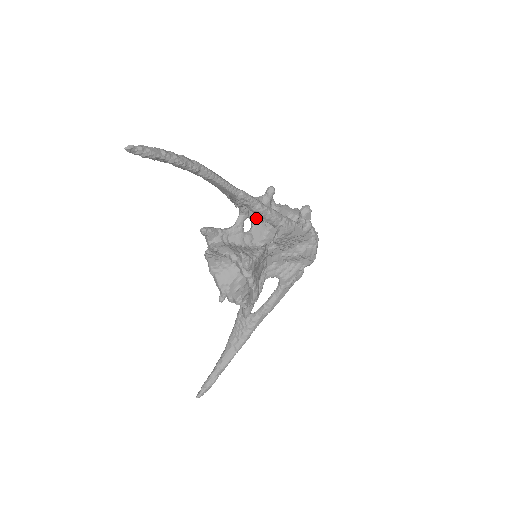
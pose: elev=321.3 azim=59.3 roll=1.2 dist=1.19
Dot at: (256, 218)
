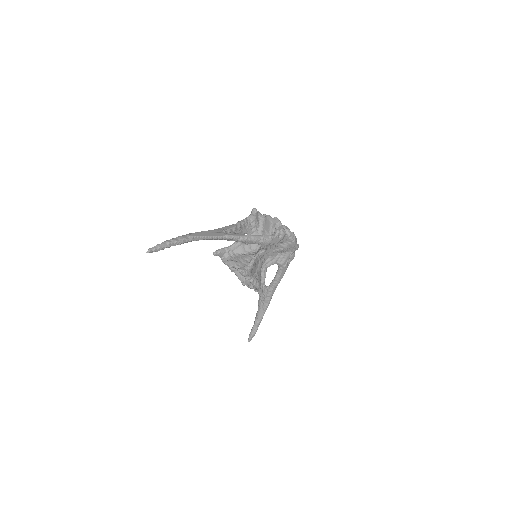
Dot at: (249, 232)
